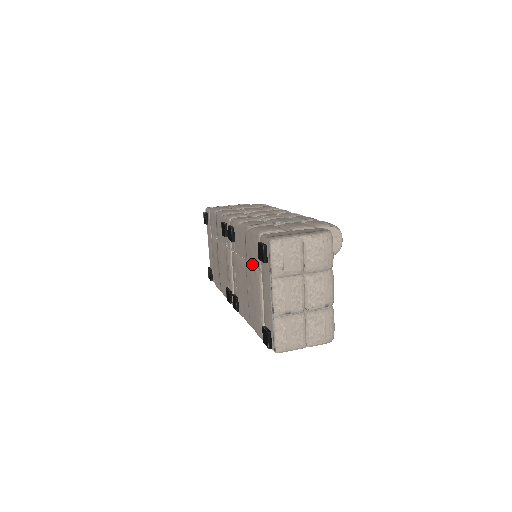
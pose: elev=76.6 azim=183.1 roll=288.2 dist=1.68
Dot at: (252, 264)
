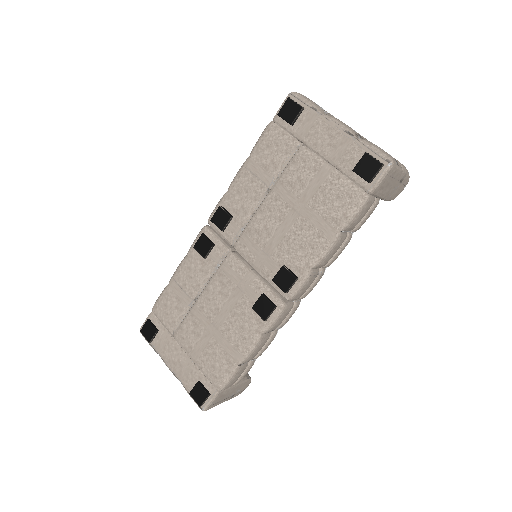
Dot at: (280, 169)
